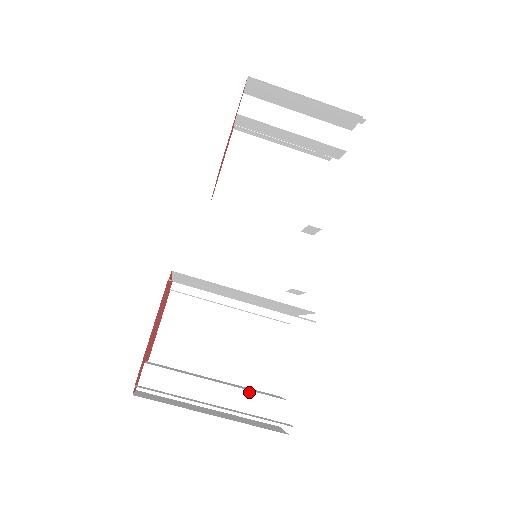
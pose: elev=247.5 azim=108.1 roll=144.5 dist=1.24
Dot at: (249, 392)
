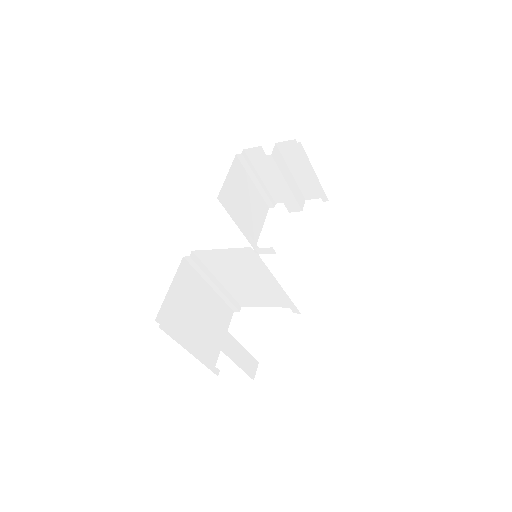
Dot at: (246, 351)
